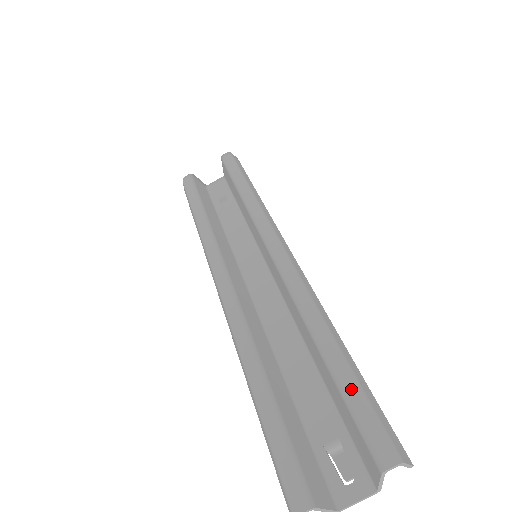
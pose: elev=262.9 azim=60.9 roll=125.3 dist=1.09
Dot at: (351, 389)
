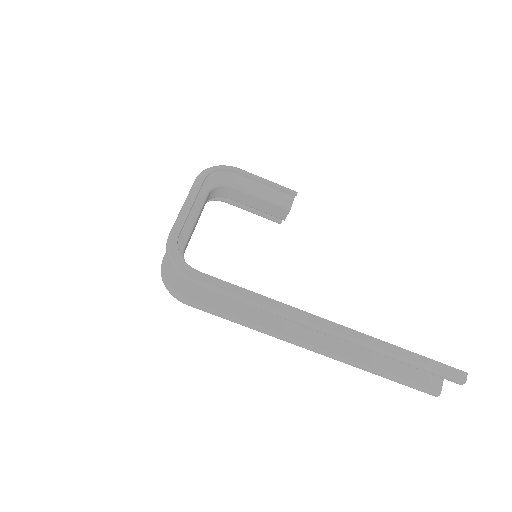
Dot at: (430, 372)
